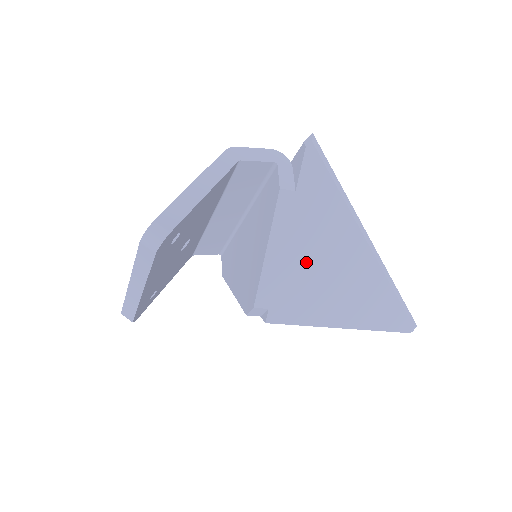
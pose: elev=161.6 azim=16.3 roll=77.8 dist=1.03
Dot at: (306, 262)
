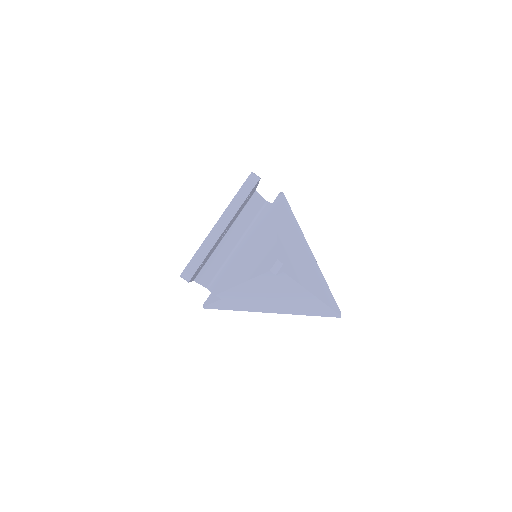
Dot at: (292, 247)
